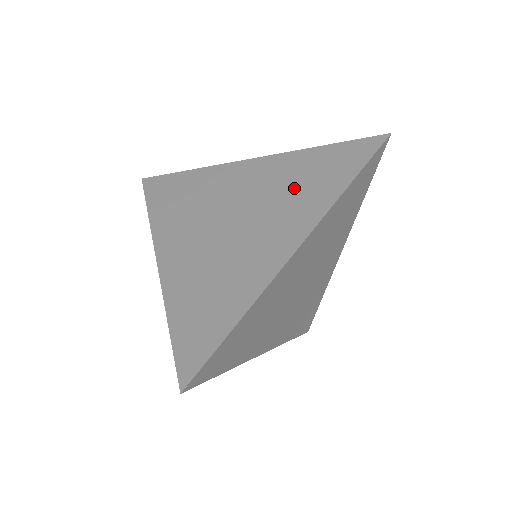
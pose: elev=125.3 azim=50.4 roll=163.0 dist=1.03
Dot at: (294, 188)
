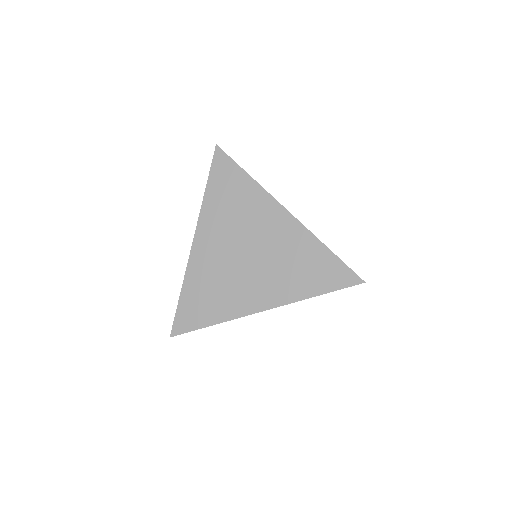
Dot at: (292, 267)
